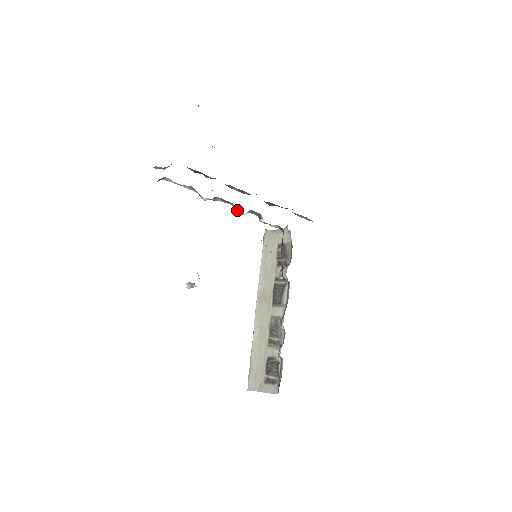
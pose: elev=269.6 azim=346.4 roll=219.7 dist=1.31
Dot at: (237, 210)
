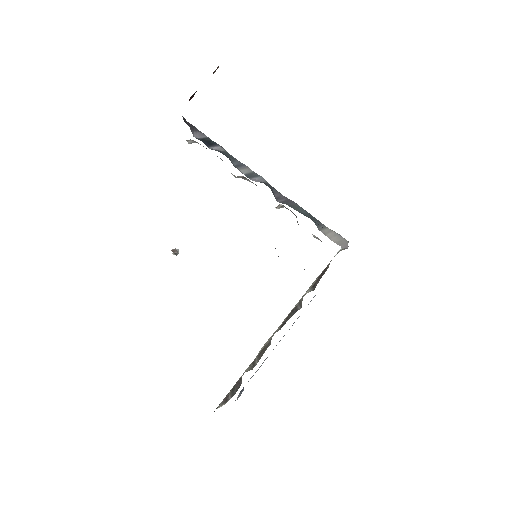
Dot at: occluded
